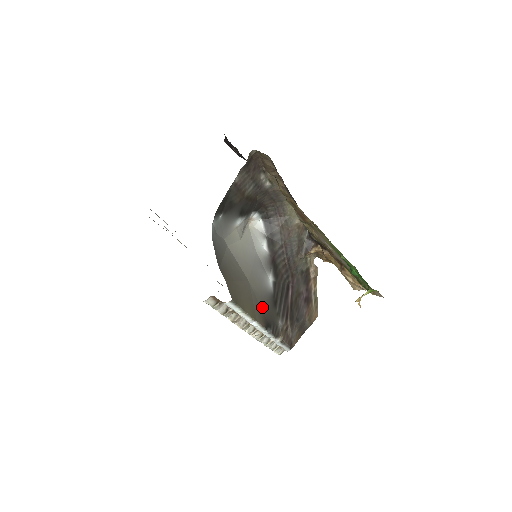
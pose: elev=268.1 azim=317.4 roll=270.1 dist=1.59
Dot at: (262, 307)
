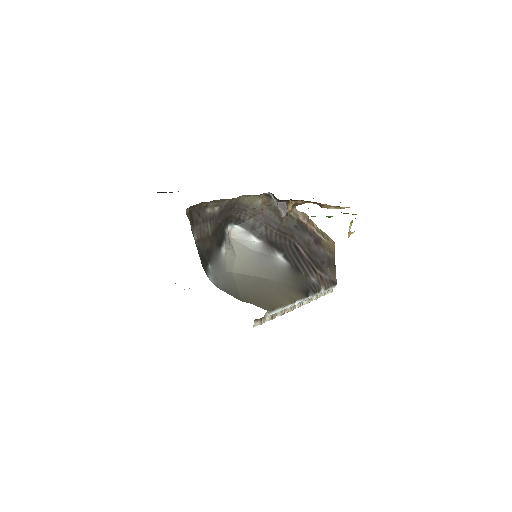
Dot at: (292, 285)
